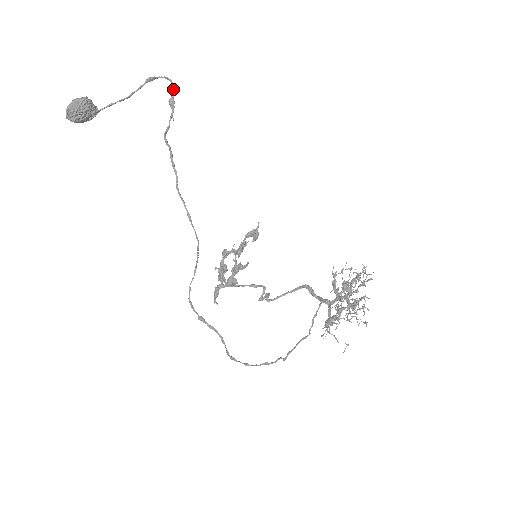
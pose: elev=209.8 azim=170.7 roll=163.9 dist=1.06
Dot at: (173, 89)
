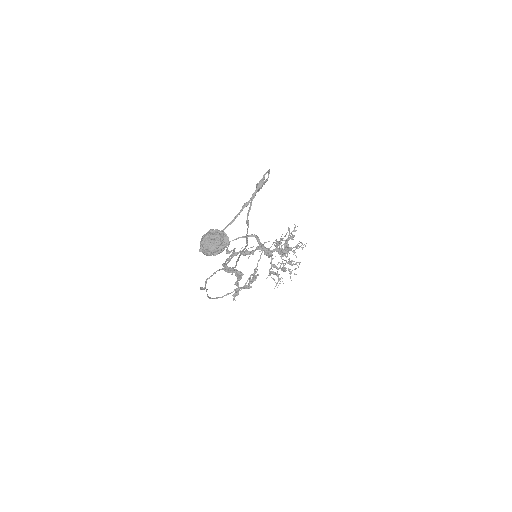
Dot at: (268, 177)
